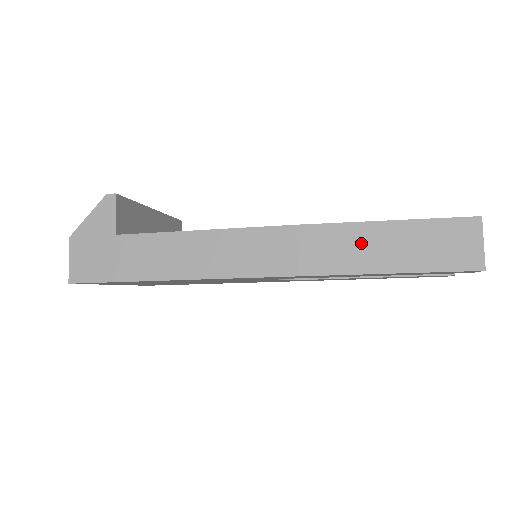
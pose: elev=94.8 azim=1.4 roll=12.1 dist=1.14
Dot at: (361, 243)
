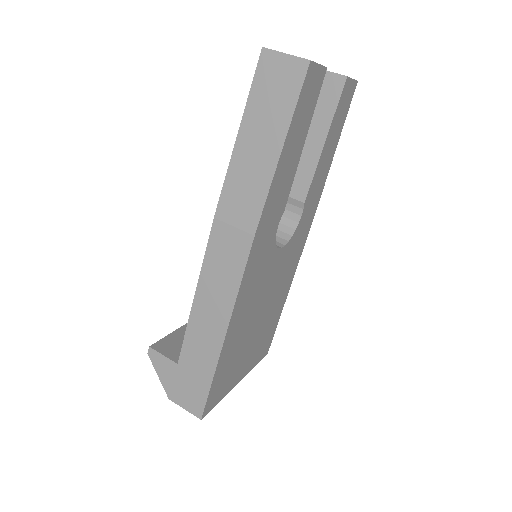
Dot at: (247, 168)
